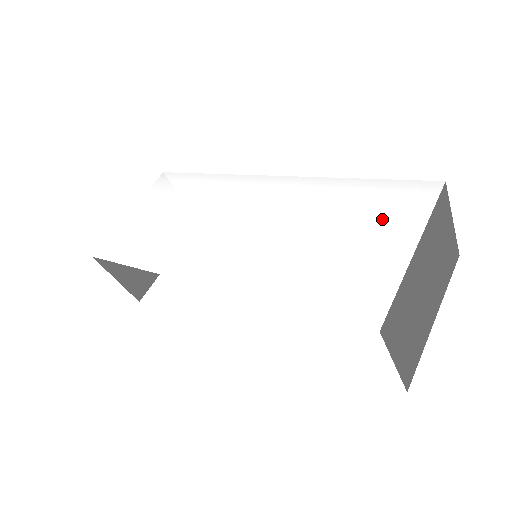
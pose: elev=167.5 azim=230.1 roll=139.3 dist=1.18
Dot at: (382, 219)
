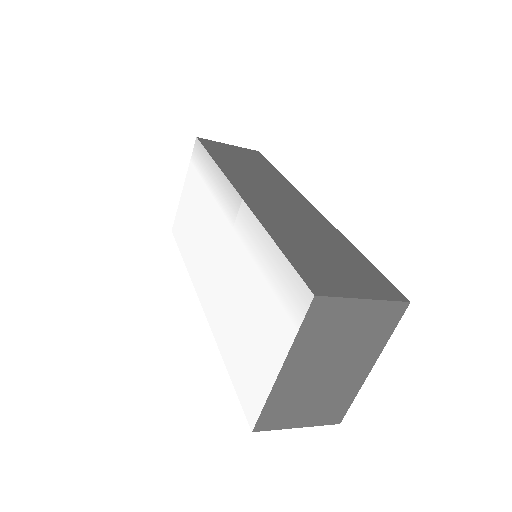
Dot at: (274, 315)
